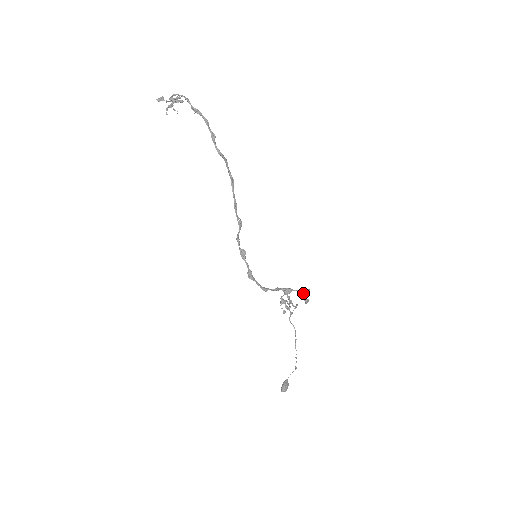
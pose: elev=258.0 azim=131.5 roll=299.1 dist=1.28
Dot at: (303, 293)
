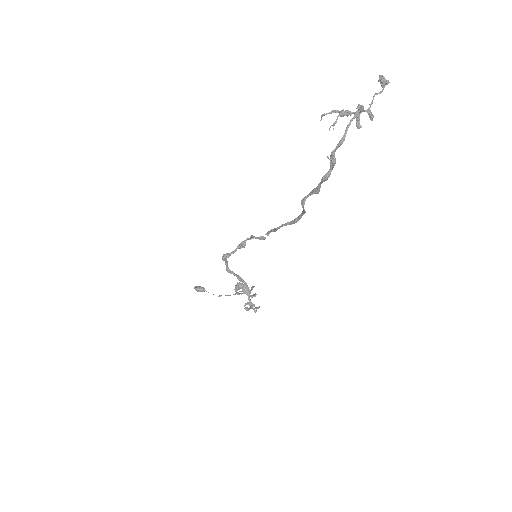
Dot at: (252, 305)
